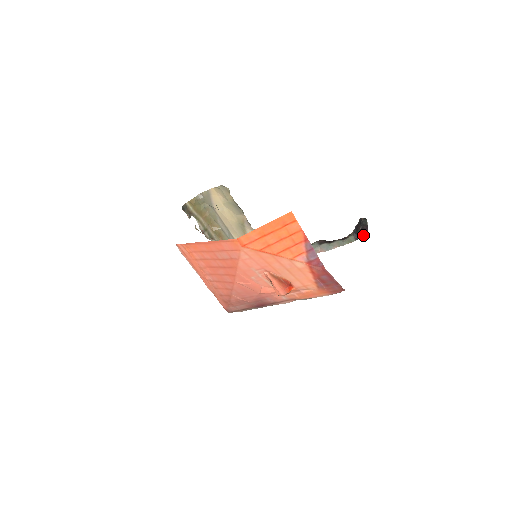
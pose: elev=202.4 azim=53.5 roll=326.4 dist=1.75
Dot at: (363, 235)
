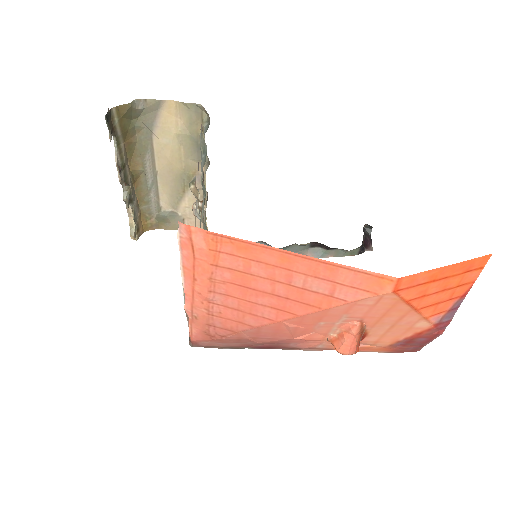
Dot at: (367, 249)
